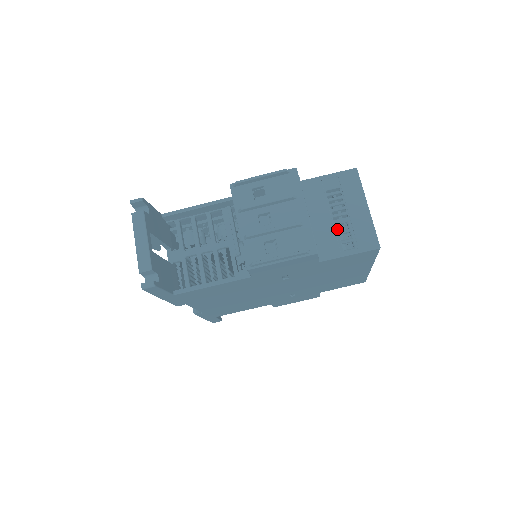
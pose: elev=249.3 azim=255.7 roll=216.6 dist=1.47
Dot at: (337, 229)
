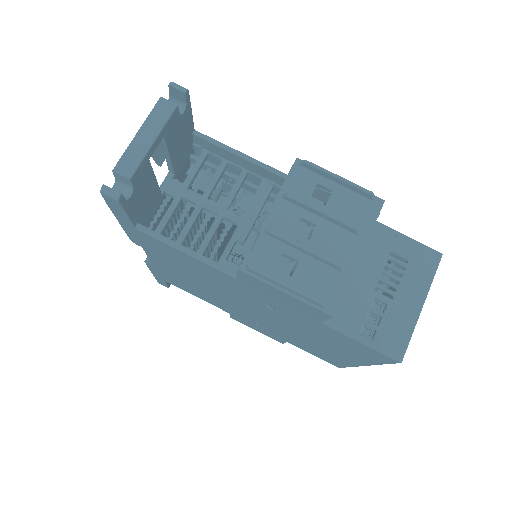
Dot at: (371, 303)
